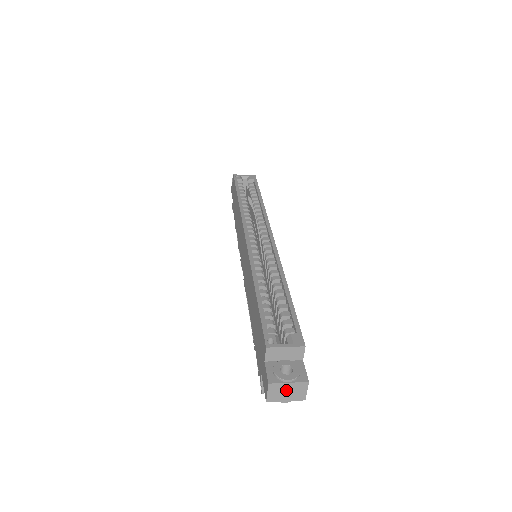
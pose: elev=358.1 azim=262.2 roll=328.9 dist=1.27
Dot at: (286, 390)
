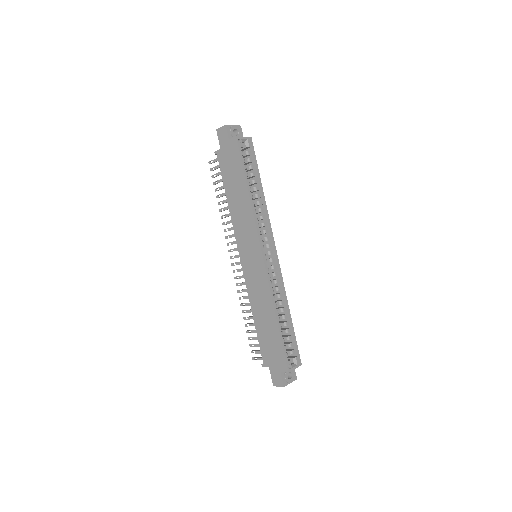
Dot at: occluded
